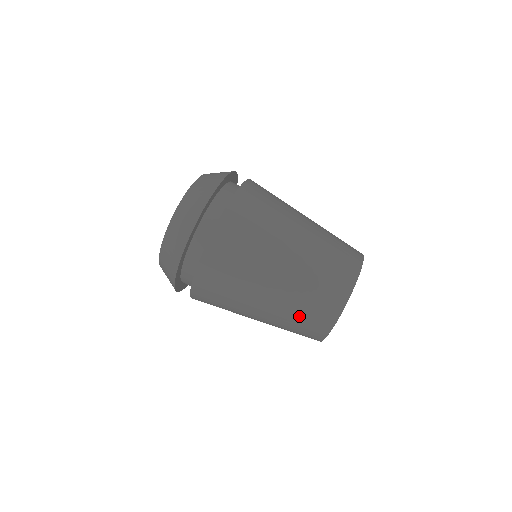
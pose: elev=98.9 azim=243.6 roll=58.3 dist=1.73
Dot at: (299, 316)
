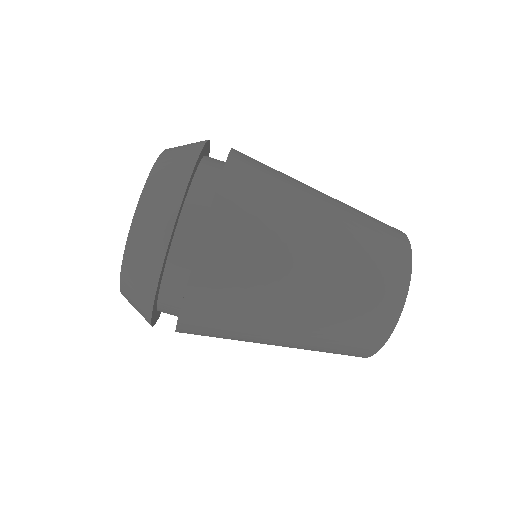
Dot at: (349, 316)
